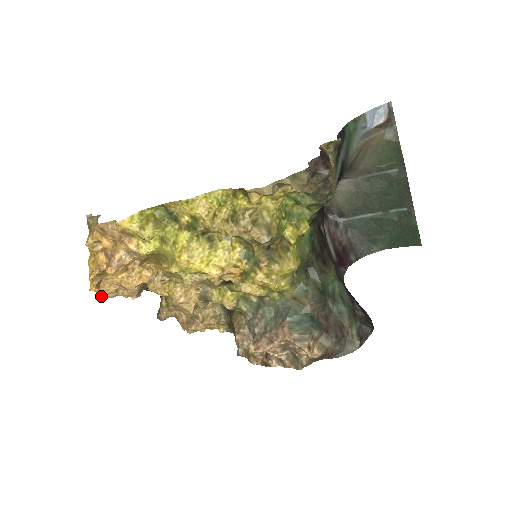
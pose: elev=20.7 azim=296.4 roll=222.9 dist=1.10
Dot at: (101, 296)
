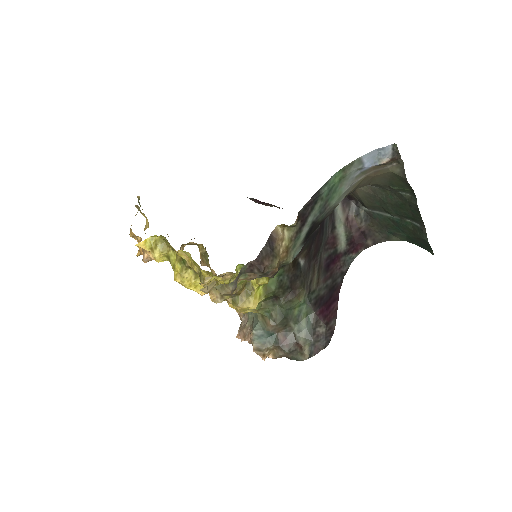
Dot at: occluded
